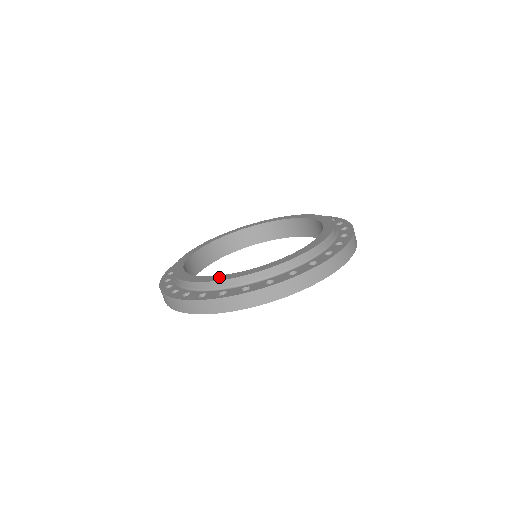
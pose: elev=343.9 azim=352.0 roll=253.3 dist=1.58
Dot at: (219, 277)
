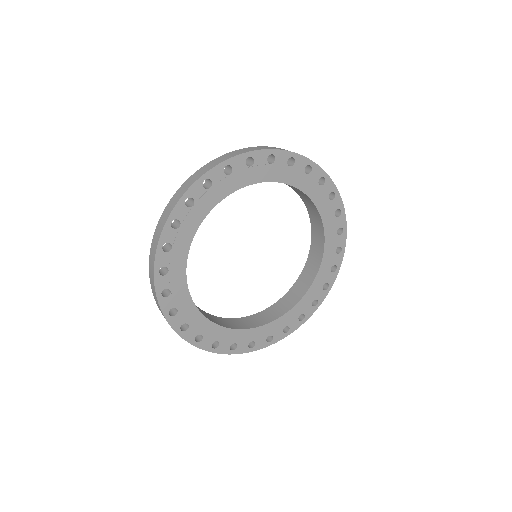
Dot at: occluded
